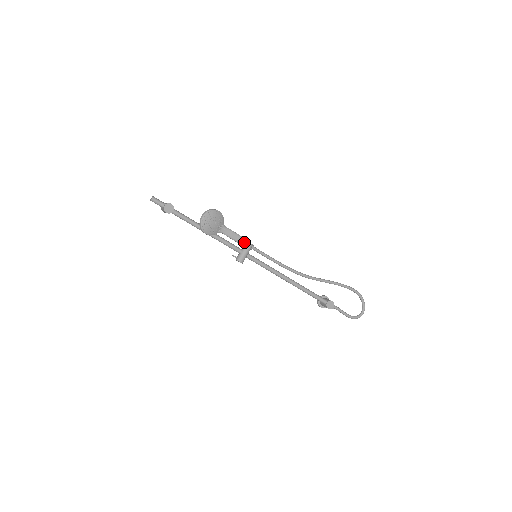
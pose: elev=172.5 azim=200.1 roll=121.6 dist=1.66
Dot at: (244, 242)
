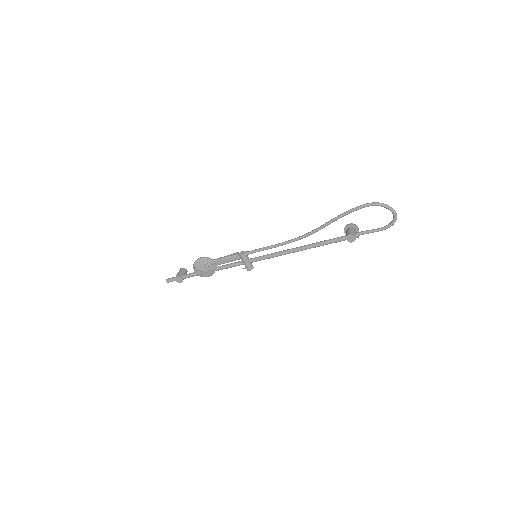
Dot at: (237, 258)
